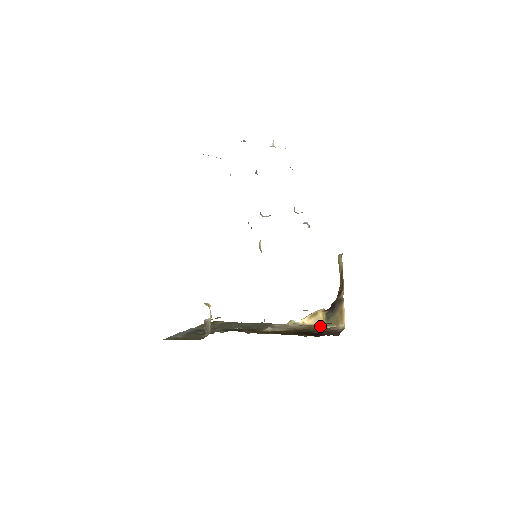
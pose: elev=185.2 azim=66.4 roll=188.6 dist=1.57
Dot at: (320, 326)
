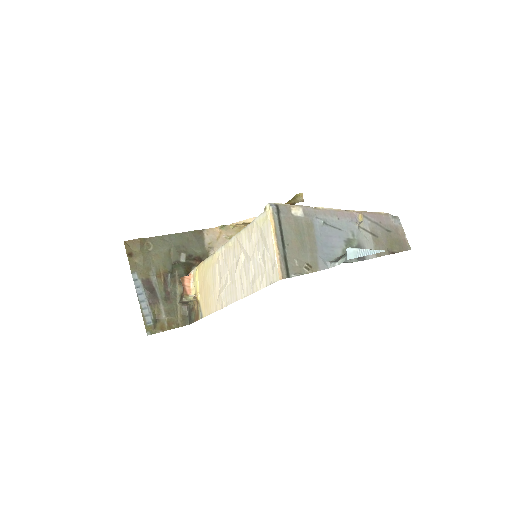
Dot at: occluded
